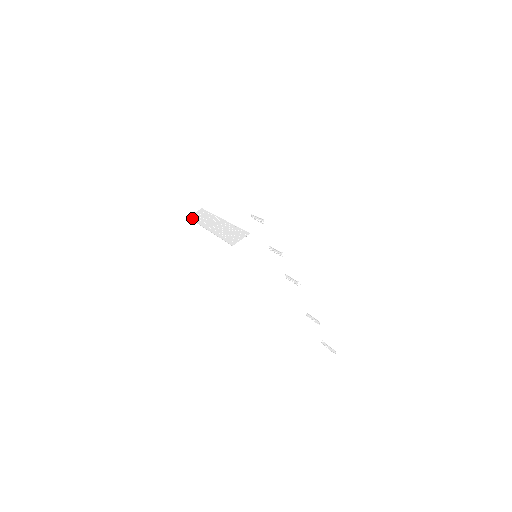
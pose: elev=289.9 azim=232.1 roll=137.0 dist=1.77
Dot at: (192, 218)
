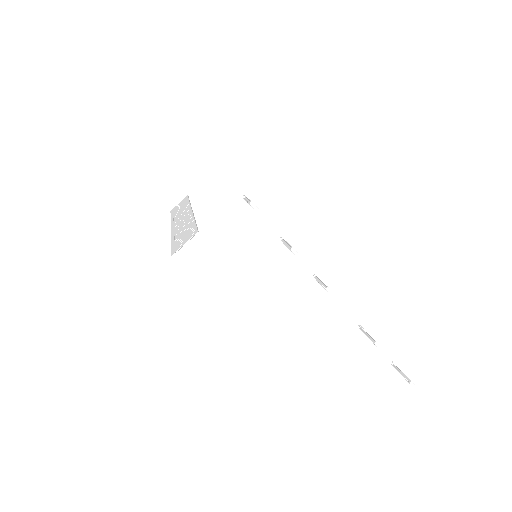
Dot at: (172, 211)
